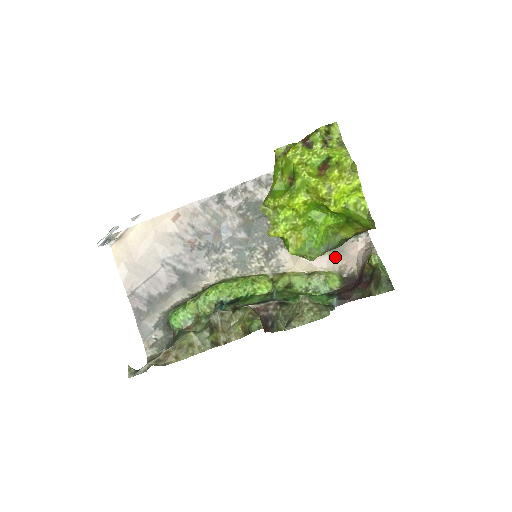
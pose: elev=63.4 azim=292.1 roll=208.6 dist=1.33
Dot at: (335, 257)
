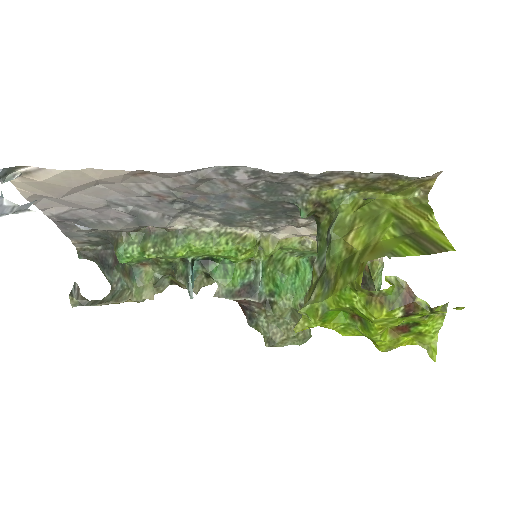
Dot at: occluded
